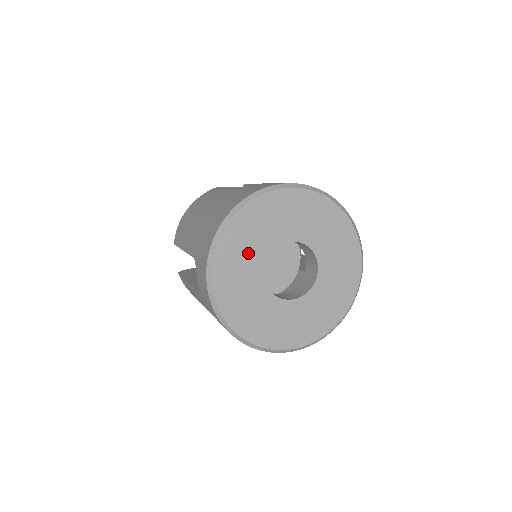
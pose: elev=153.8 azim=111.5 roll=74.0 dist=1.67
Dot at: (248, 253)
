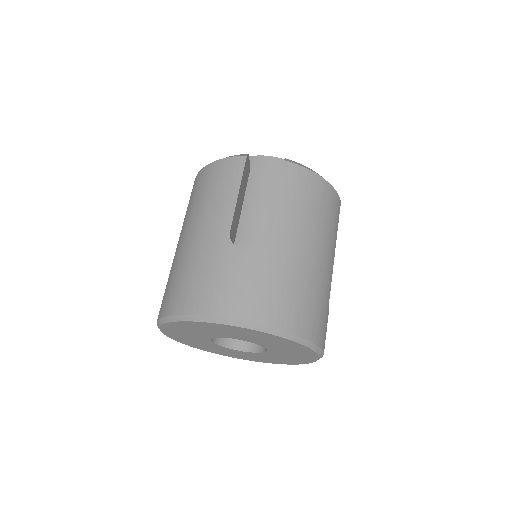
Dot at: (193, 333)
